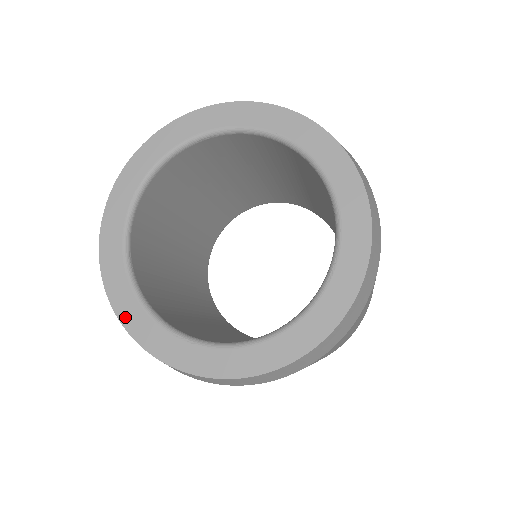
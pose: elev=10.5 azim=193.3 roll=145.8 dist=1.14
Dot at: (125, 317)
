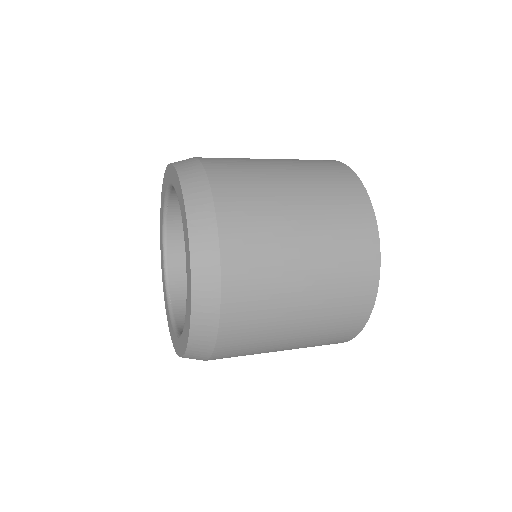
Dot at: (171, 334)
